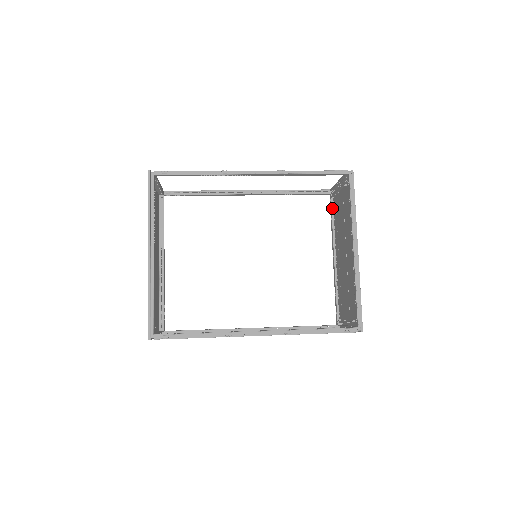
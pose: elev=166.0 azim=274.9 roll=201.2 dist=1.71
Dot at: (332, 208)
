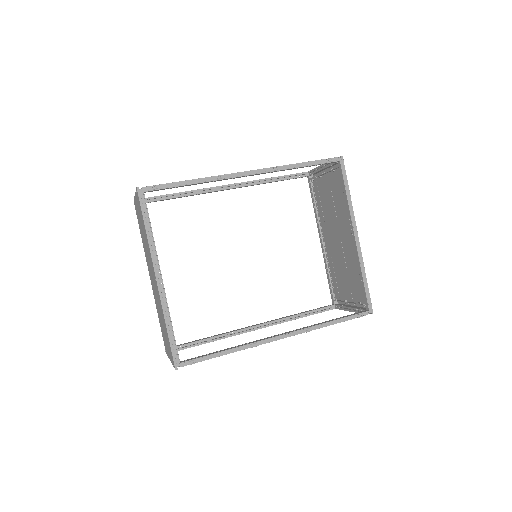
Dot at: (312, 190)
